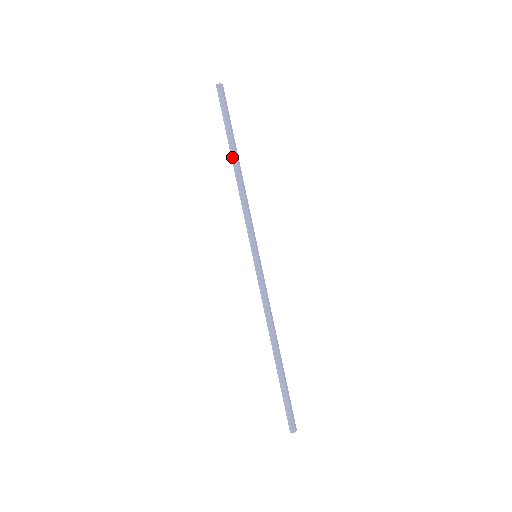
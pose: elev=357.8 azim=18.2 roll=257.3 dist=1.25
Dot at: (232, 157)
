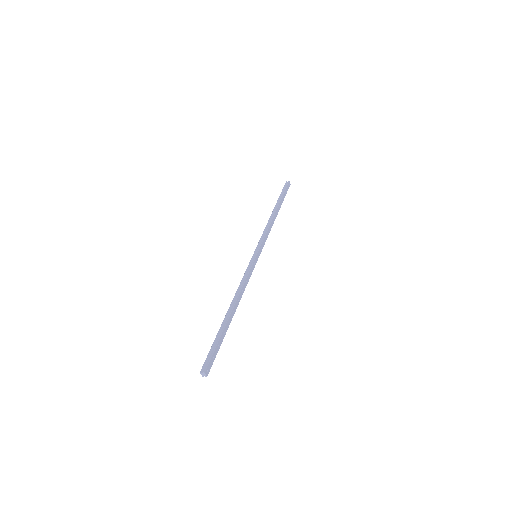
Dot at: (274, 209)
